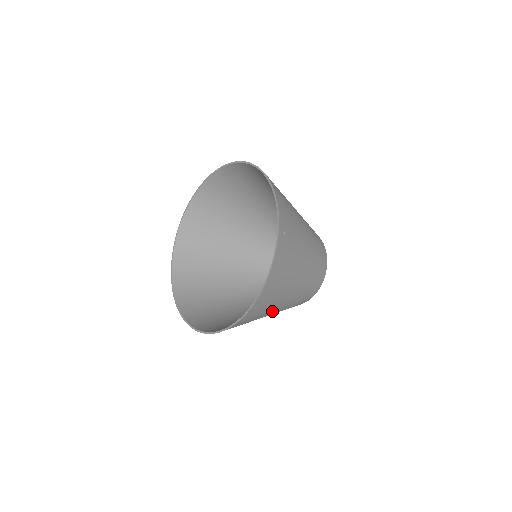
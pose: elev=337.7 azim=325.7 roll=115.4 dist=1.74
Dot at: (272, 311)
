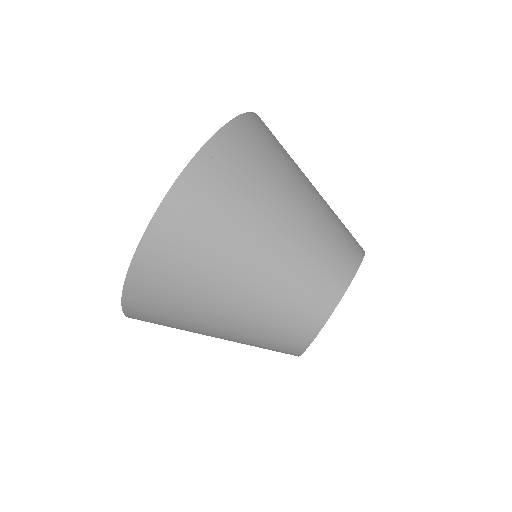
Dot at: (234, 262)
